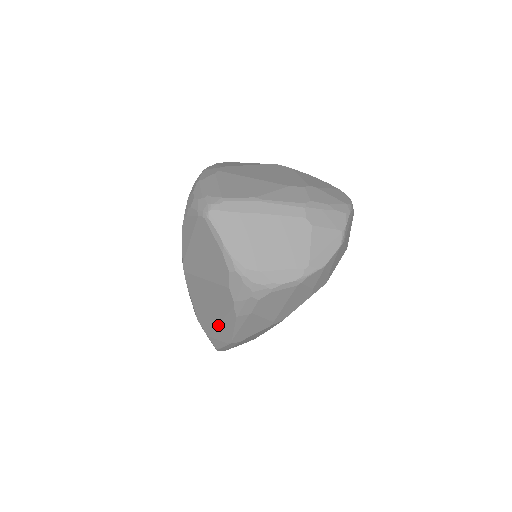
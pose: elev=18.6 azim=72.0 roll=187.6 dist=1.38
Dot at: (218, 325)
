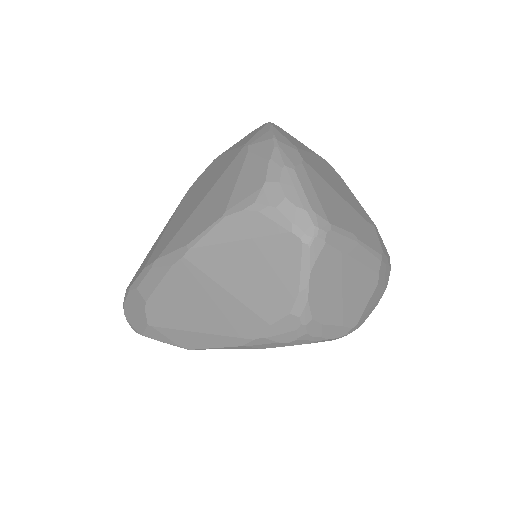
Dot at: (190, 331)
